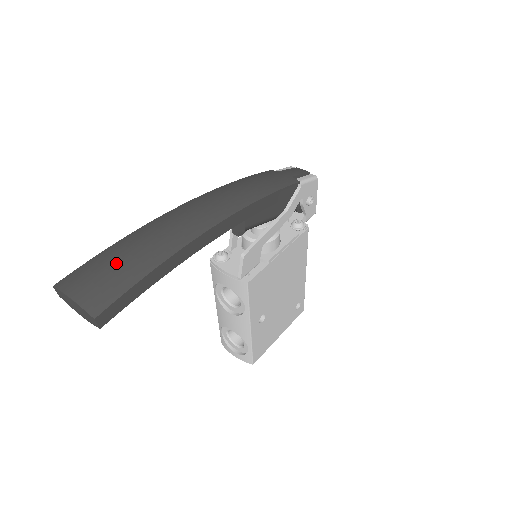
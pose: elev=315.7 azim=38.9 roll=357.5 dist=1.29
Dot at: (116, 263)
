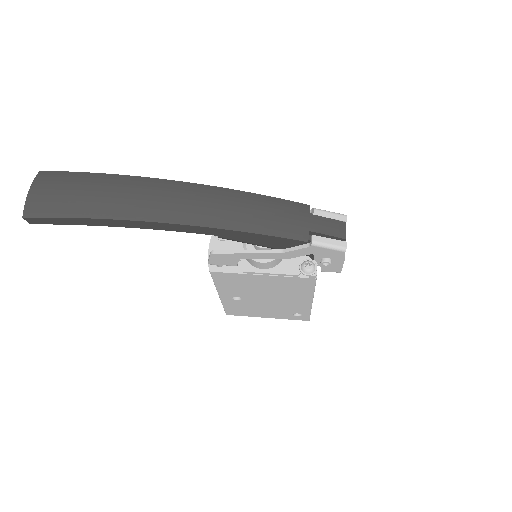
Dot at: (71, 191)
